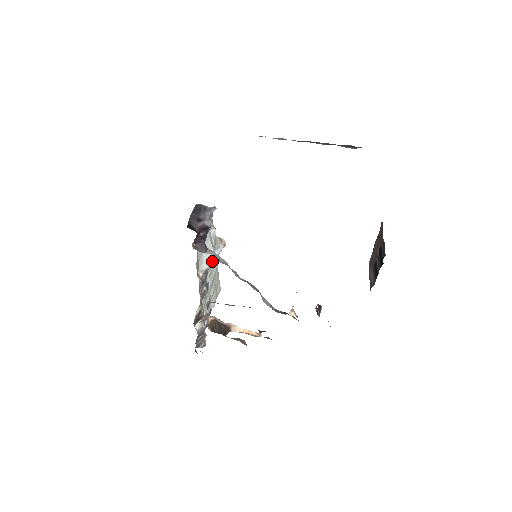
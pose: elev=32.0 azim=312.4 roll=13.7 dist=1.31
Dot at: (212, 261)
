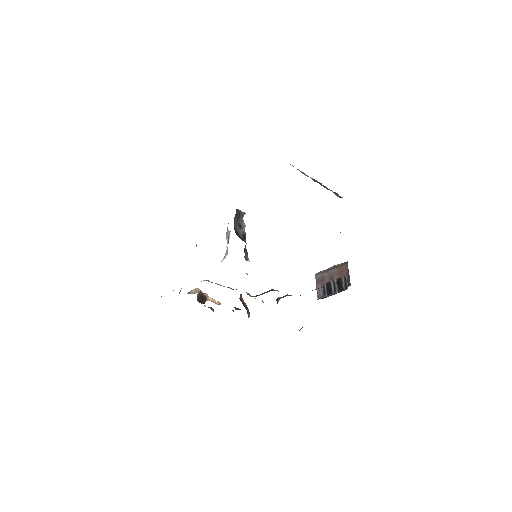
Dot at: (227, 254)
